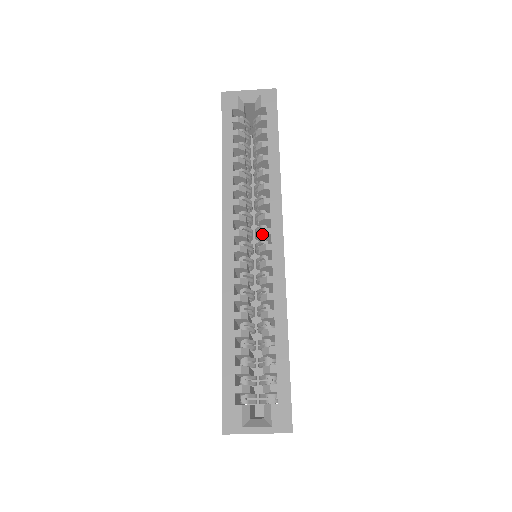
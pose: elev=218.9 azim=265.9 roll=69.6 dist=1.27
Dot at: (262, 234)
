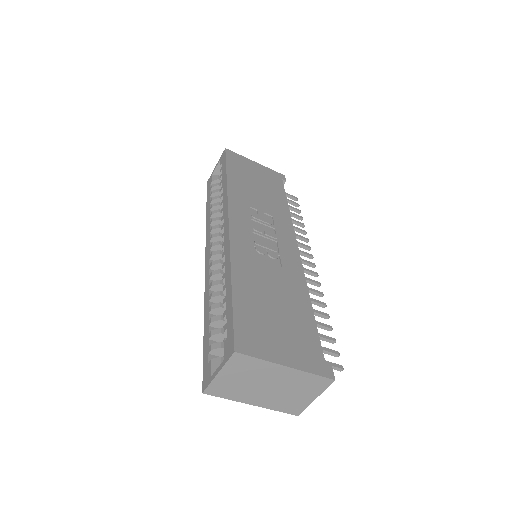
Dot at: occluded
